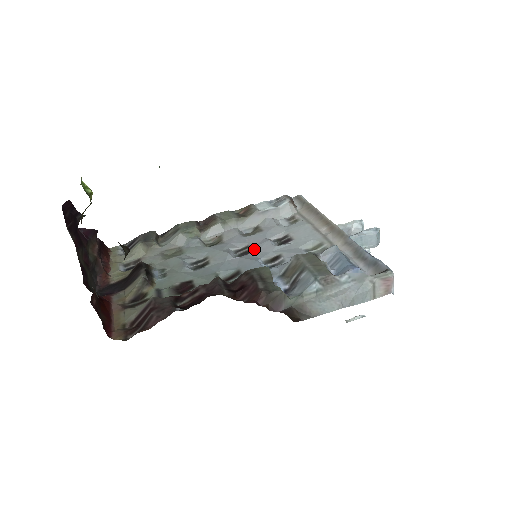
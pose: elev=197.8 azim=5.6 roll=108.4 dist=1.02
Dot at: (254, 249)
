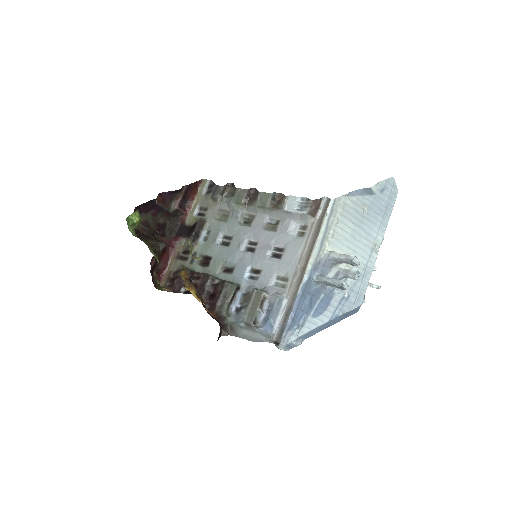
Dot at: (256, 251)
